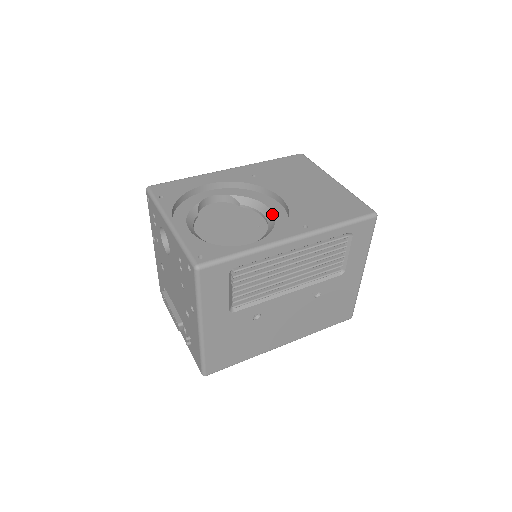
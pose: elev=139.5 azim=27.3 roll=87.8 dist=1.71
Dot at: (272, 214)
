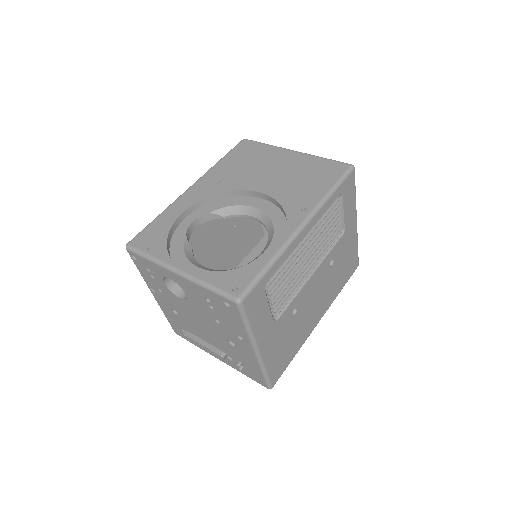
Dot at: (261, 212)
